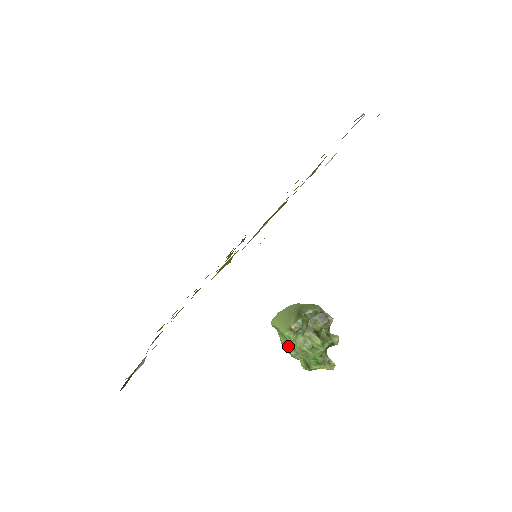
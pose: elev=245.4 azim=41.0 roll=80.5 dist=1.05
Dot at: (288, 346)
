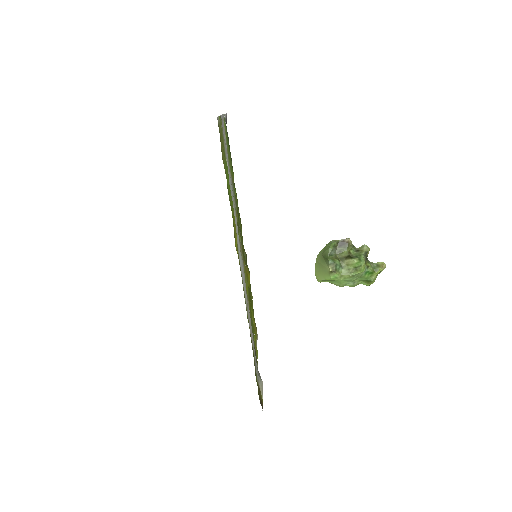
Dot at: (343, 283)
